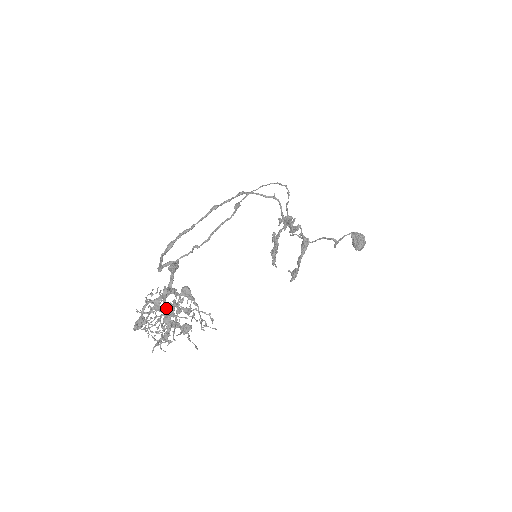
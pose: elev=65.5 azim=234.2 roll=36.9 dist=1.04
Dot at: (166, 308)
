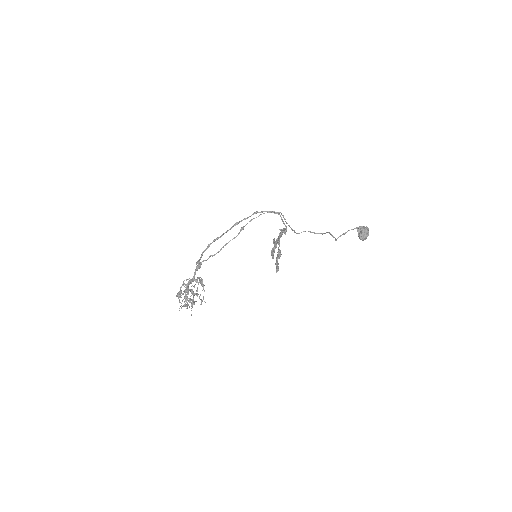
Dot at: occluded
